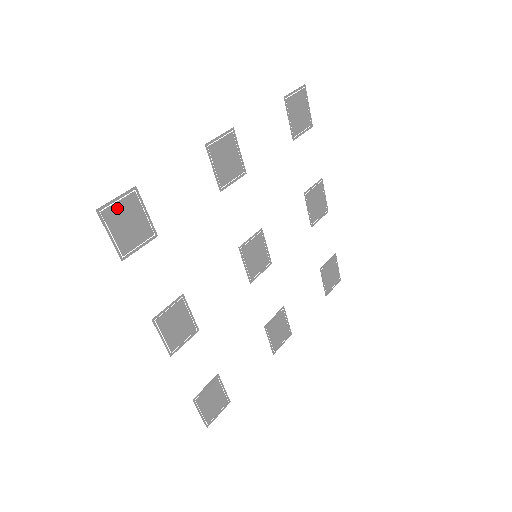
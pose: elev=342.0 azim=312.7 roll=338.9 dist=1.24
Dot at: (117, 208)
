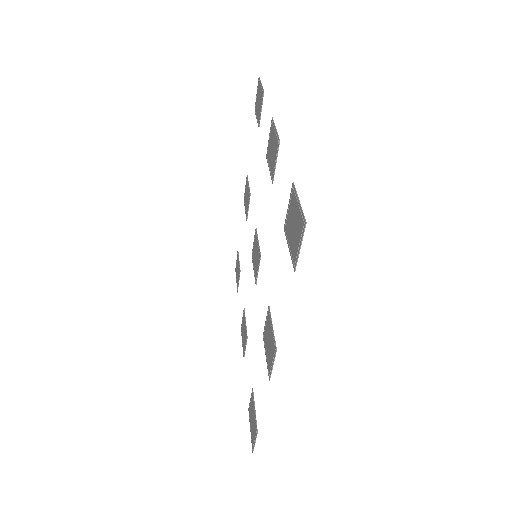
Dot at: (258, 93)
